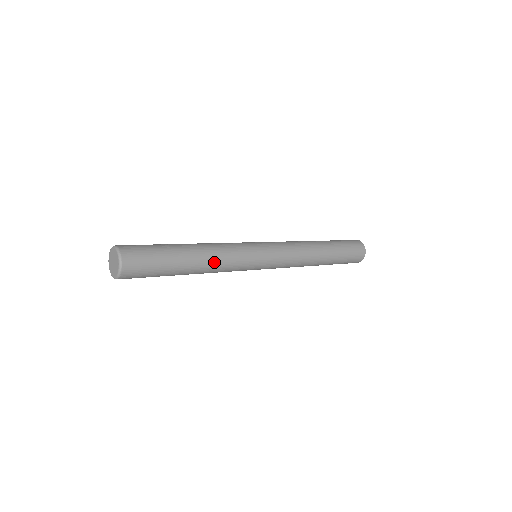
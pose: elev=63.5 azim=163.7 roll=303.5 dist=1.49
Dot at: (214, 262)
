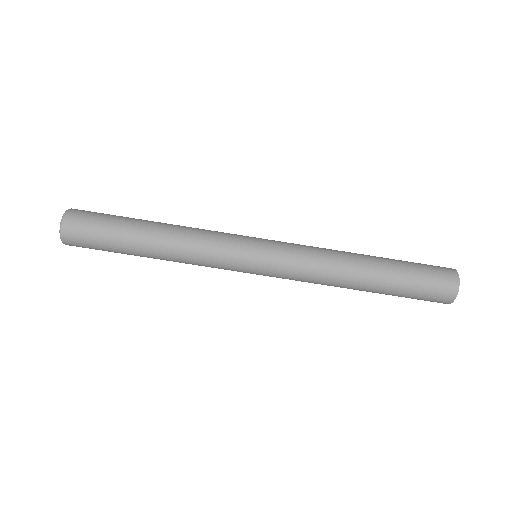
Dot at: (178, 249)
